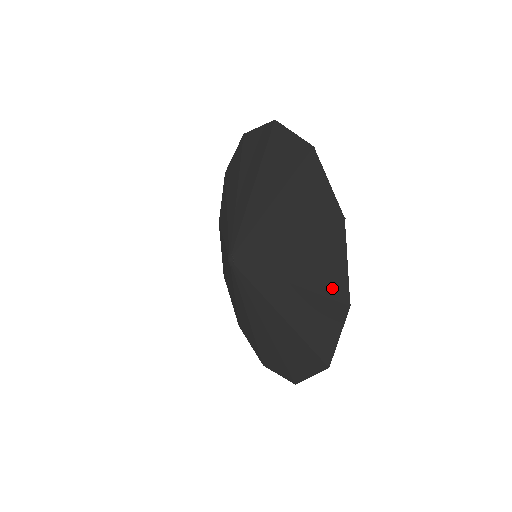
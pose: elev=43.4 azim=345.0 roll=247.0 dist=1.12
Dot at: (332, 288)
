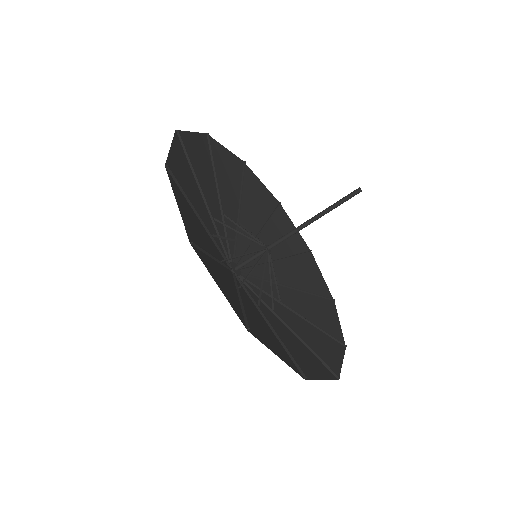
Dot at: (193, 237)
